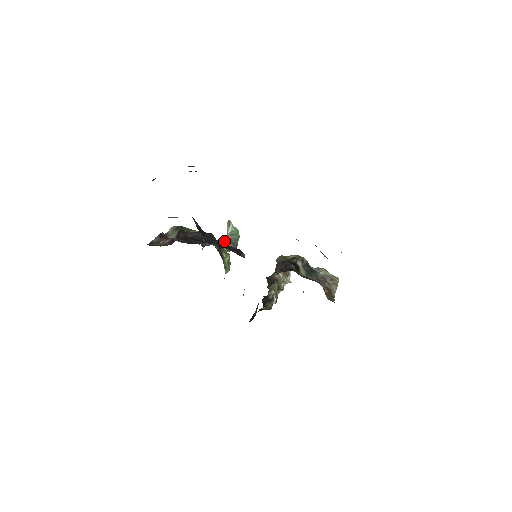
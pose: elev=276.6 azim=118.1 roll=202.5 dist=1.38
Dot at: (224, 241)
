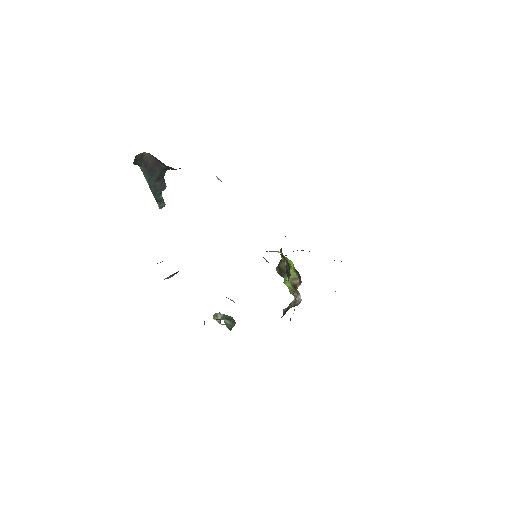
Dot at: occluded
